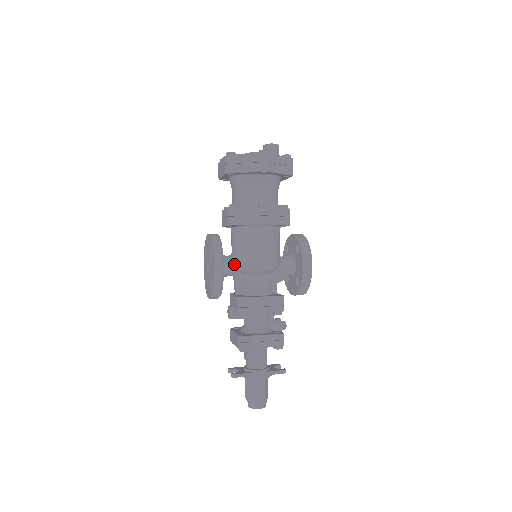
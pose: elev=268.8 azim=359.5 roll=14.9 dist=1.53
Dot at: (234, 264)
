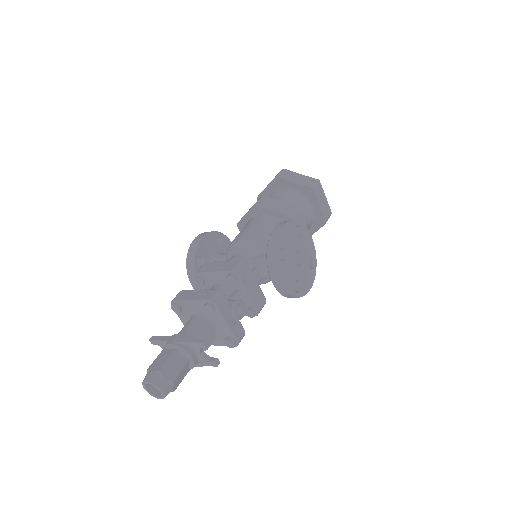
Dot at: (226, 254)
